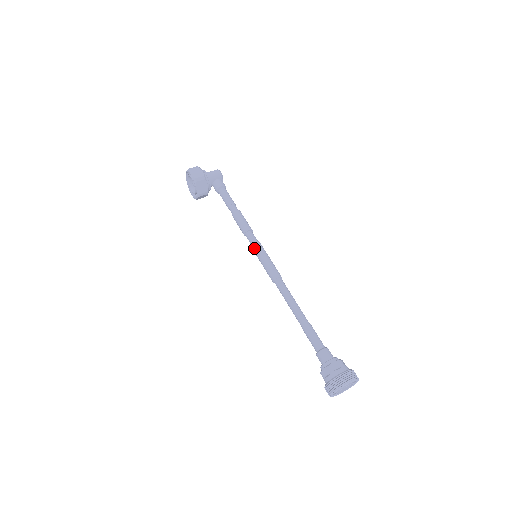
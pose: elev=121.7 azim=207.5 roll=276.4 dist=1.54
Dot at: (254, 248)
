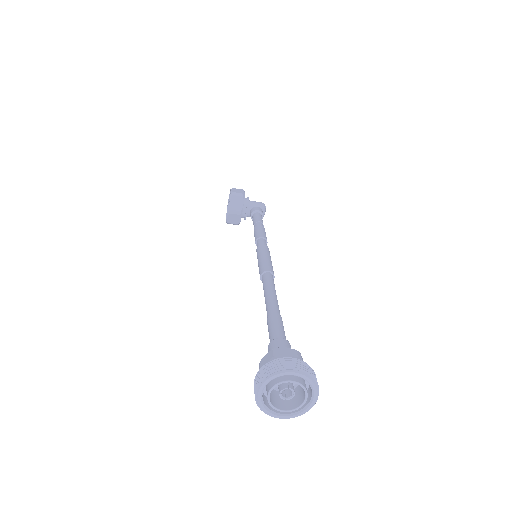
Dot at: (258, 249)
